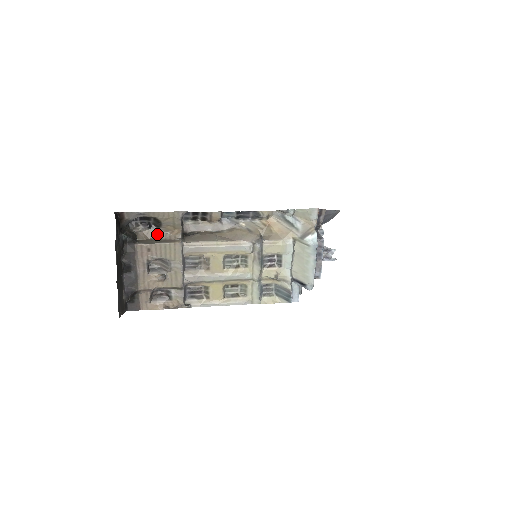
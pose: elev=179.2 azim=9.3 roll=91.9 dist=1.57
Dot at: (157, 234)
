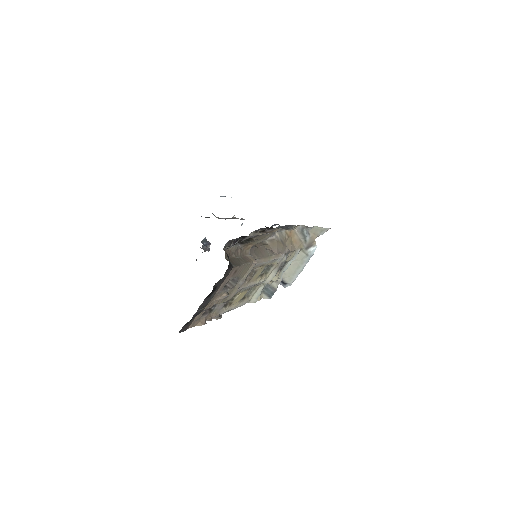
Dot at: (236, 250)
